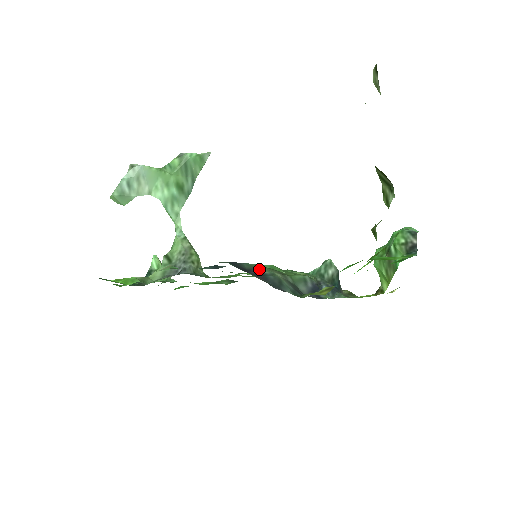
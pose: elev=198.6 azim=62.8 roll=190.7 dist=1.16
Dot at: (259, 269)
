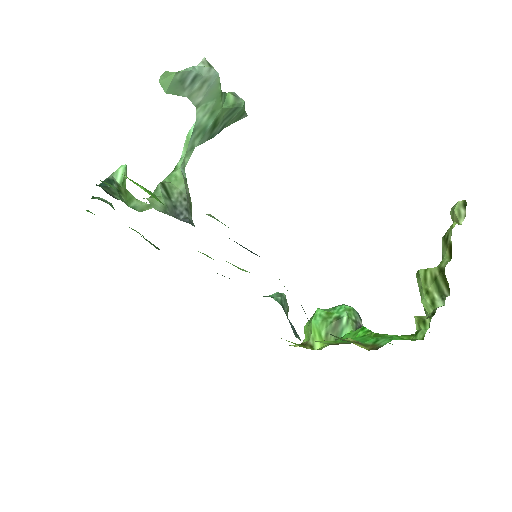
Dot at: occluded
